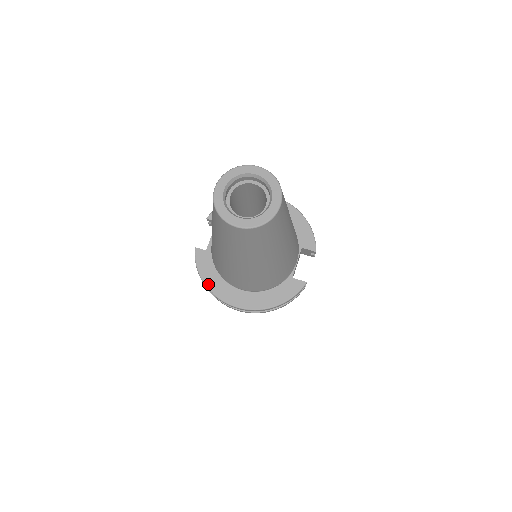
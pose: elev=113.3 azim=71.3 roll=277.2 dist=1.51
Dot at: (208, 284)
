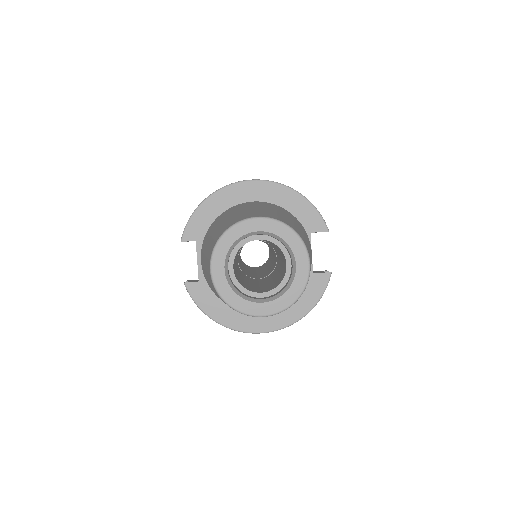
Dot at: (219, 320)
